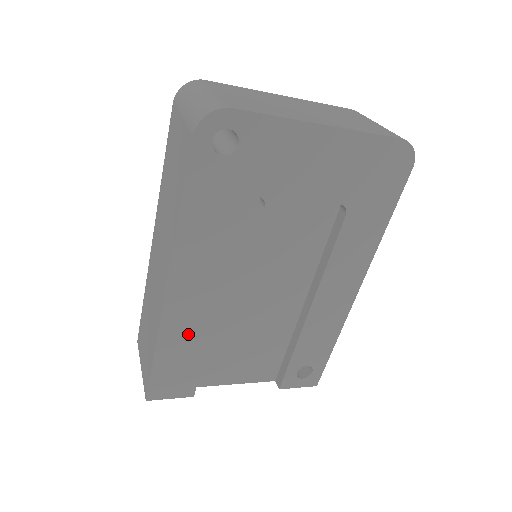
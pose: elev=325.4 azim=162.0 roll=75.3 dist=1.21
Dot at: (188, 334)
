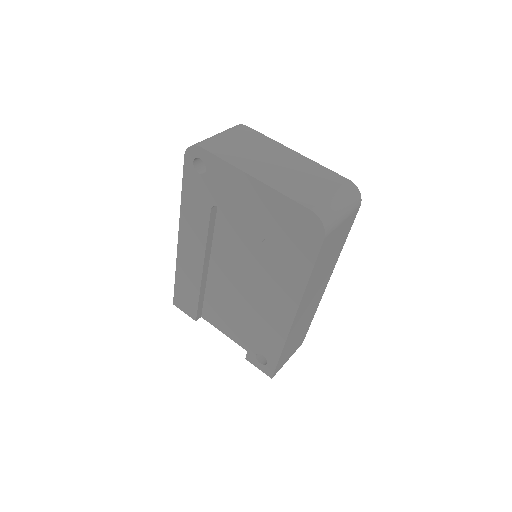
Dot at: (190, 276)
